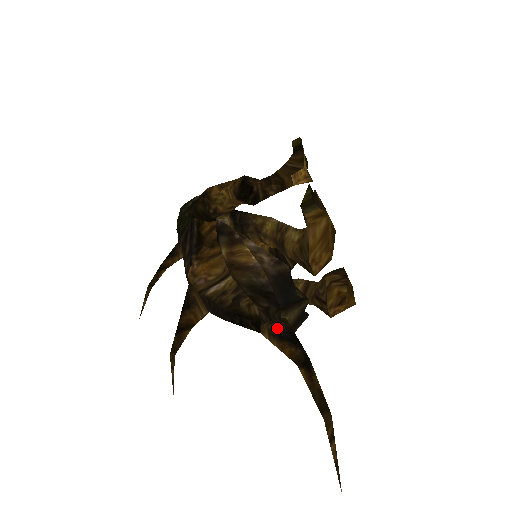
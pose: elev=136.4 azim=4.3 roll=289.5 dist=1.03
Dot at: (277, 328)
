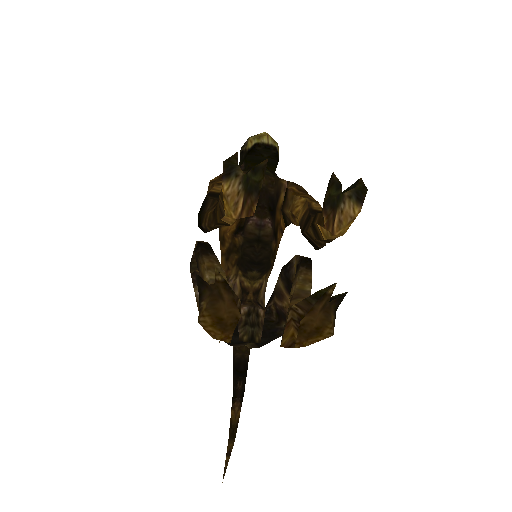
Dot at: (233, 353)
